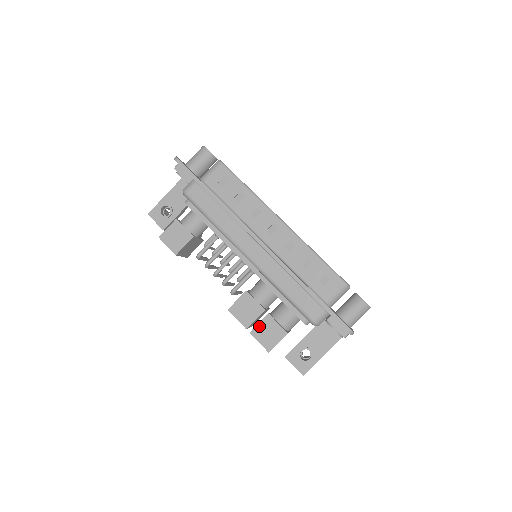
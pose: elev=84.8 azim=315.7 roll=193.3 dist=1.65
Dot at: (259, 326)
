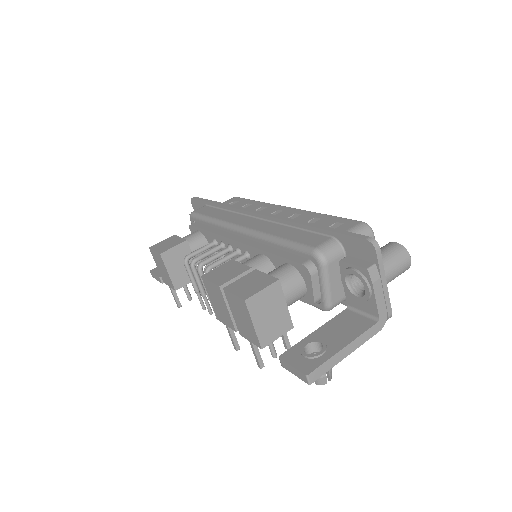
Dot at: (239, 281)
